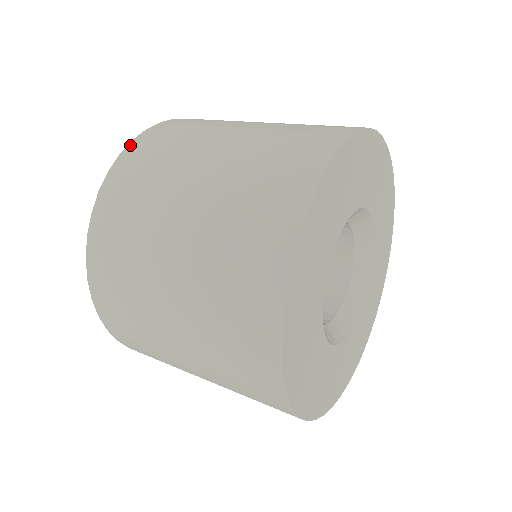
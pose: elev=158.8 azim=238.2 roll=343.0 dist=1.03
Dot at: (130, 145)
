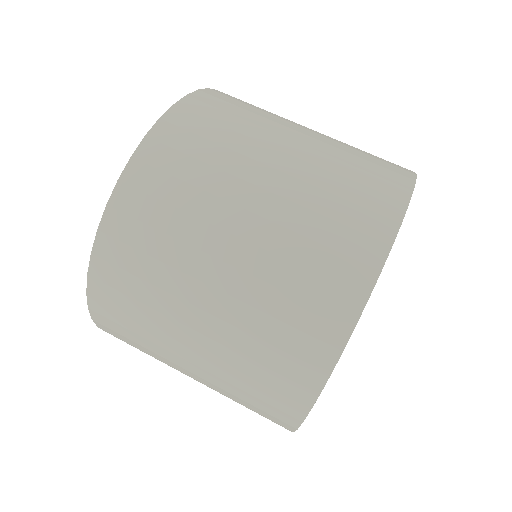
Dot at: (172, 111)
